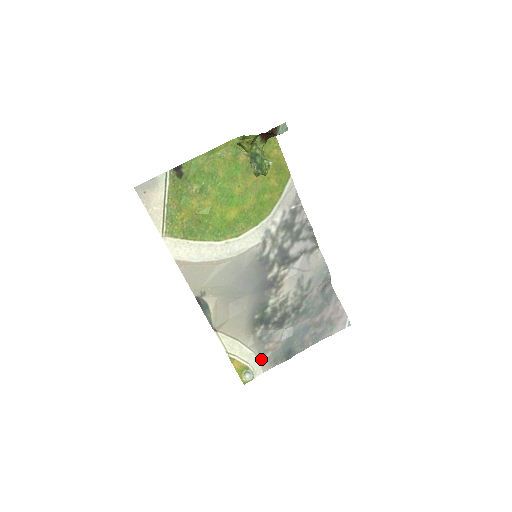
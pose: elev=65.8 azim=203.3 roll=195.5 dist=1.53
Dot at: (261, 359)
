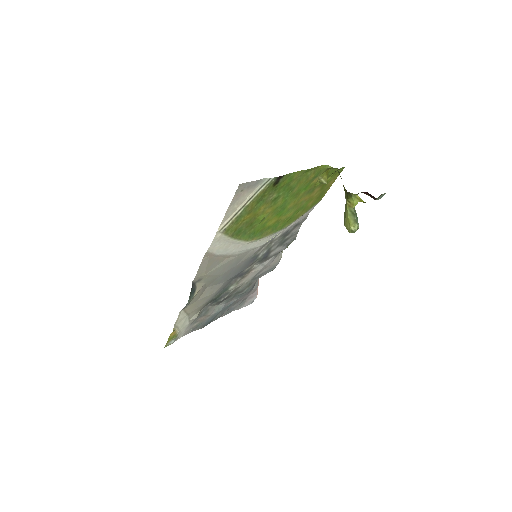
Dot at: (188, 328)
